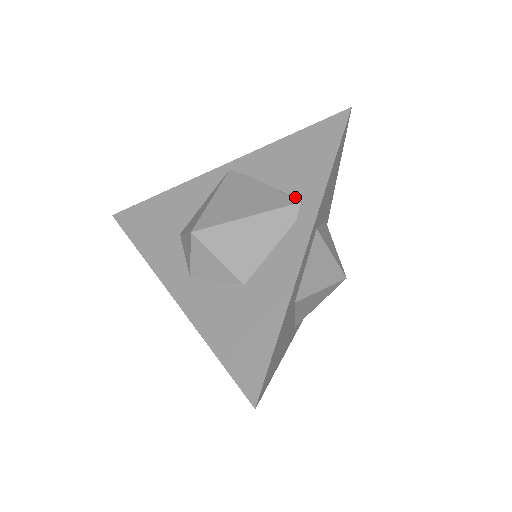
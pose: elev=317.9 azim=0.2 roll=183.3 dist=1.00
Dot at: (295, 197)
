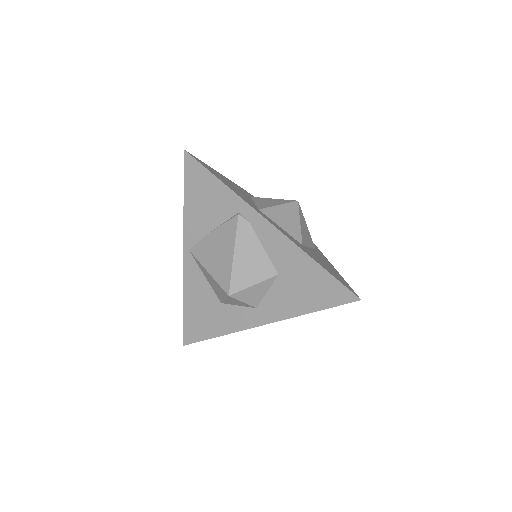
Dot at: (232, 216)
